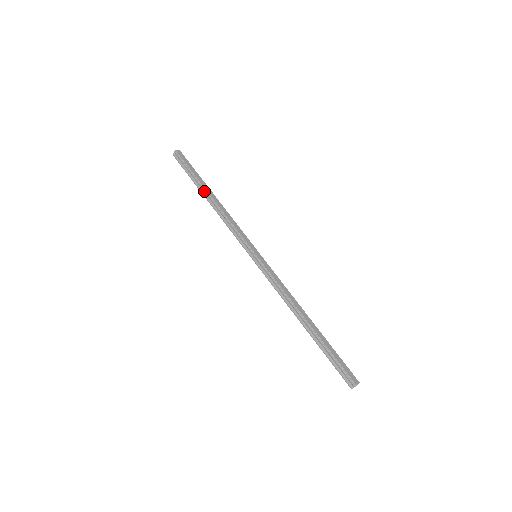
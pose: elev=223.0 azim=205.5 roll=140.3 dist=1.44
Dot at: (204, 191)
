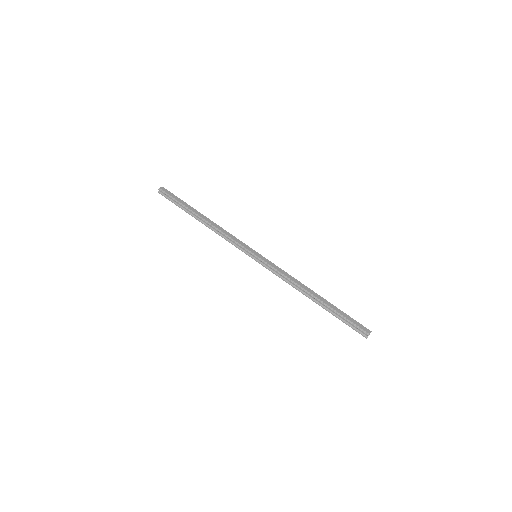
Dot at: (195, 215)
